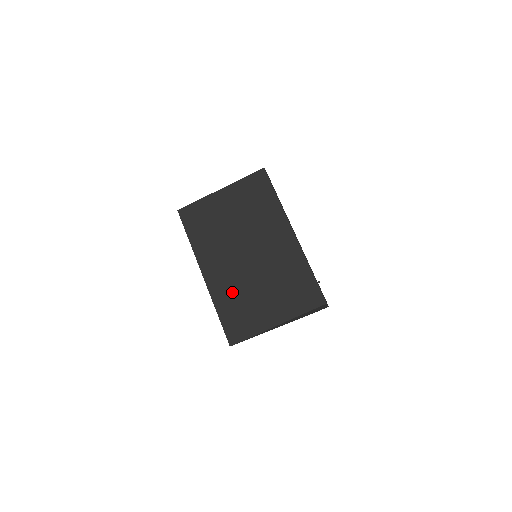
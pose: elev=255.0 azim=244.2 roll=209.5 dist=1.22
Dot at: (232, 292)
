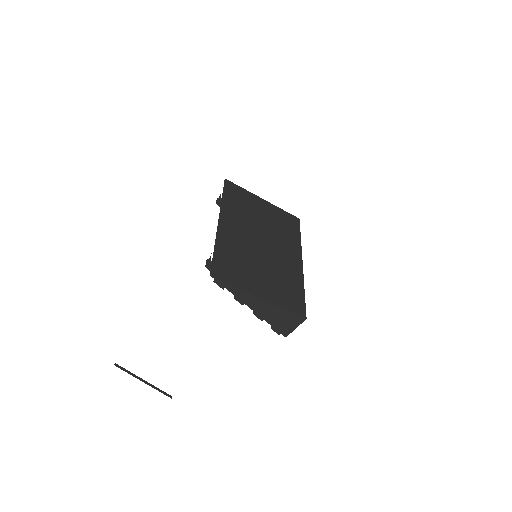
Dot at: (236, 249)
